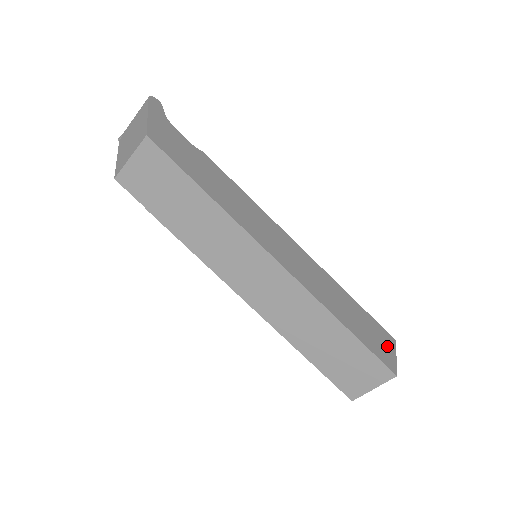
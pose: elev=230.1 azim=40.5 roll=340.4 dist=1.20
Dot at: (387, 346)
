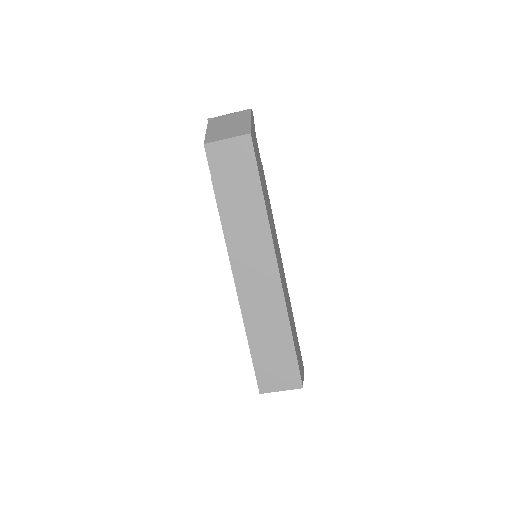
Dot at: occluded
